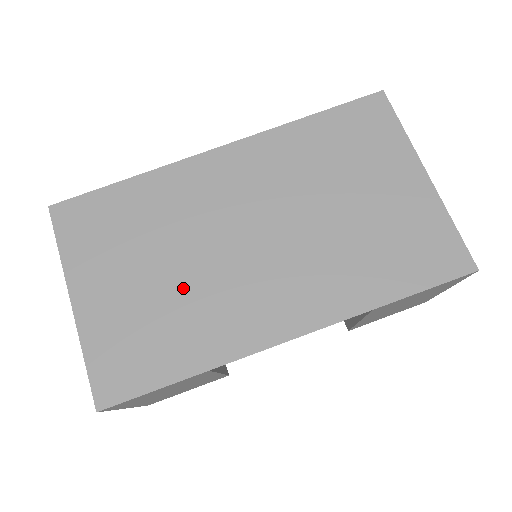
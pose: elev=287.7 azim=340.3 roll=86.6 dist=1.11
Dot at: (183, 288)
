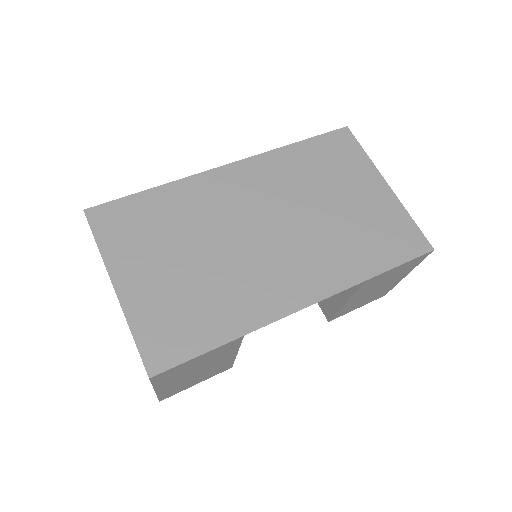
Dot at: (213, 272)
